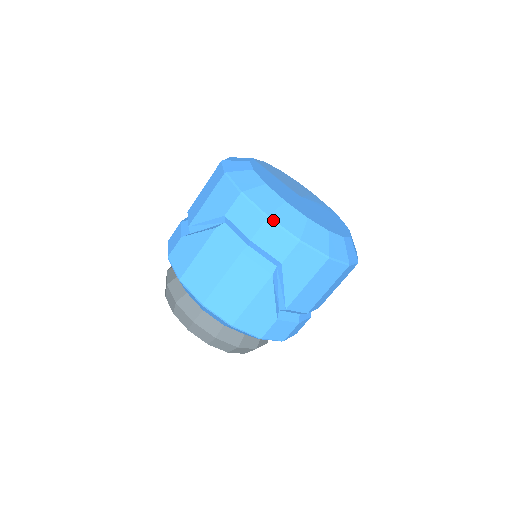
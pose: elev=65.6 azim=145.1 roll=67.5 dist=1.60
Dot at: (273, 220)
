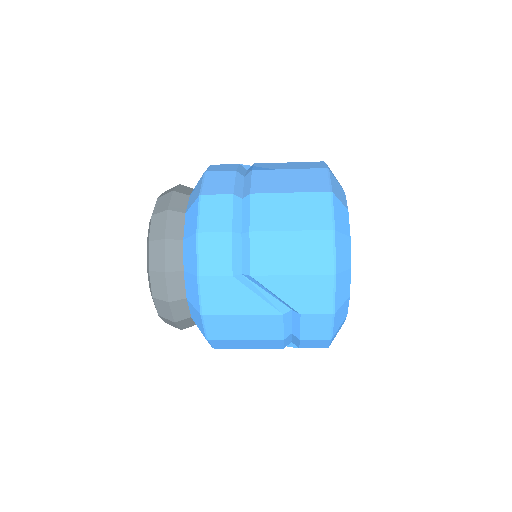
Dot at: (331, 340)
